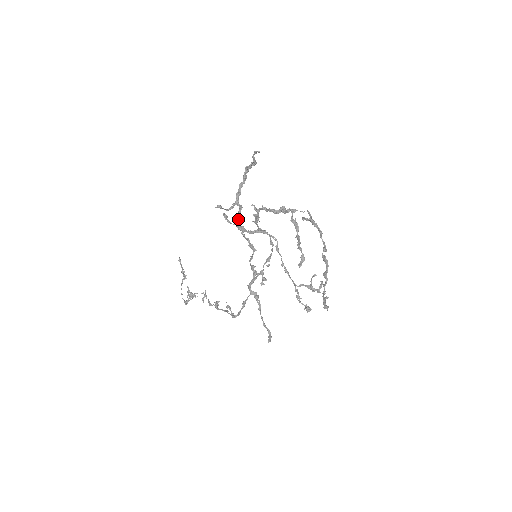
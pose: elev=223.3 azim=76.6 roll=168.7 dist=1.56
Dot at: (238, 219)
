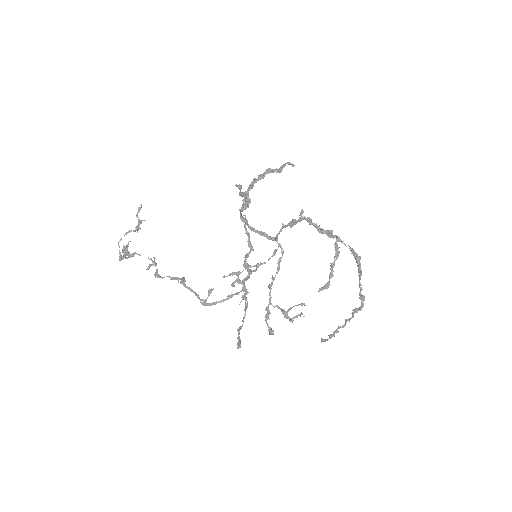
Dot at: (243, 209)
